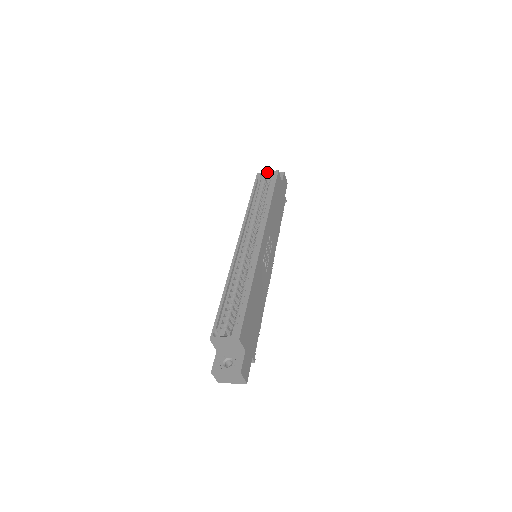
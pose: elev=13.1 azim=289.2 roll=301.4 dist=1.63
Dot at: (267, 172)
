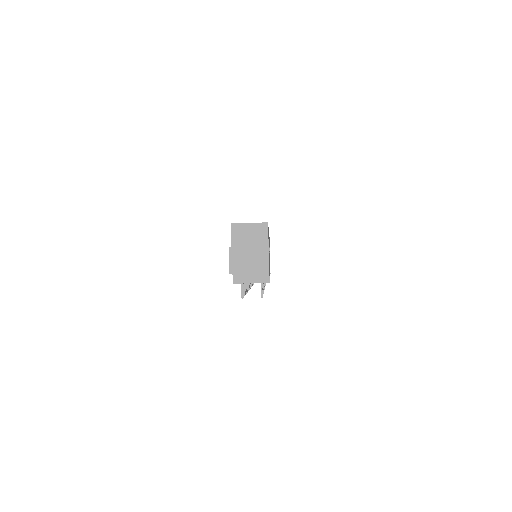
Dot at: occluded
